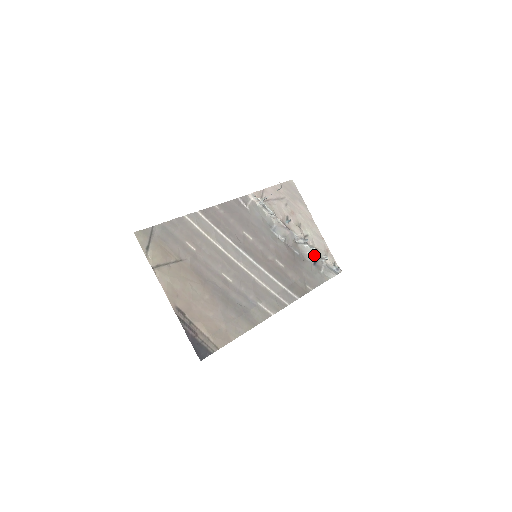
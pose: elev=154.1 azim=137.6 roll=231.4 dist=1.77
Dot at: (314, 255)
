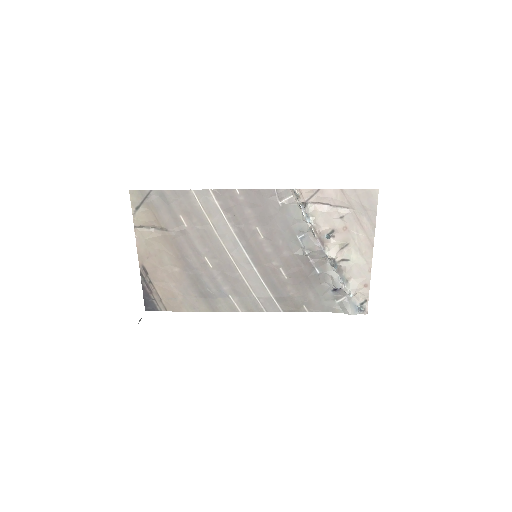
Dot at: (336, 284)
